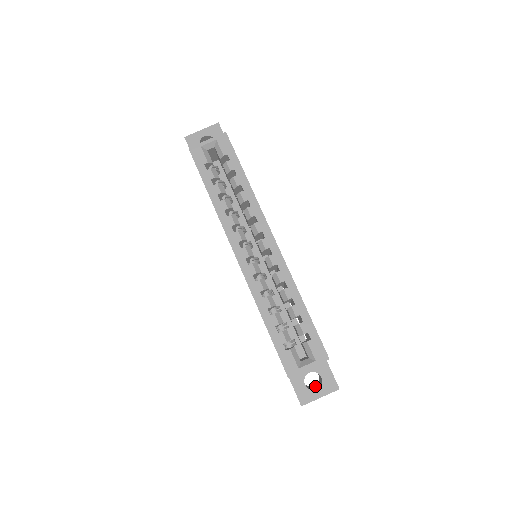
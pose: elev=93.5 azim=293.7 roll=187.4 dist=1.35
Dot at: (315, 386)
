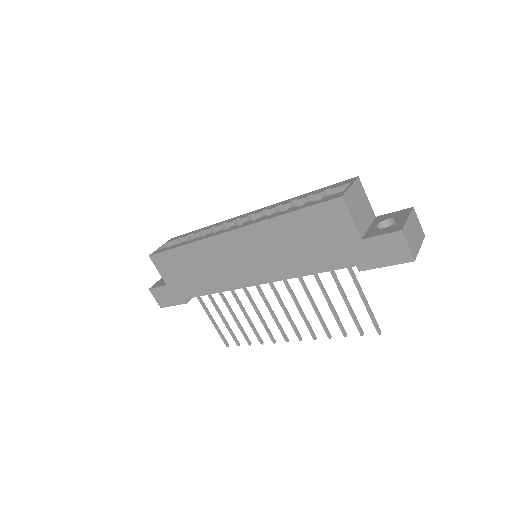
Dot at: occluded
